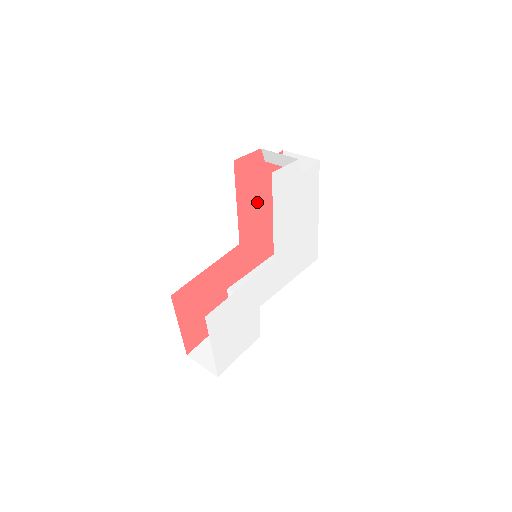
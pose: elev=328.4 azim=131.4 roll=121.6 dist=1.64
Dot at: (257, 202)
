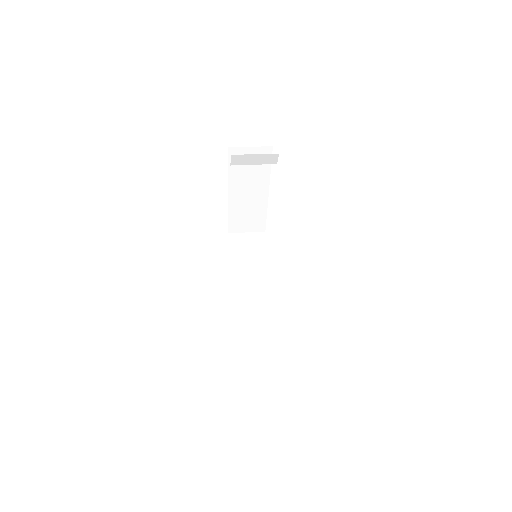
Dot at: occluded
